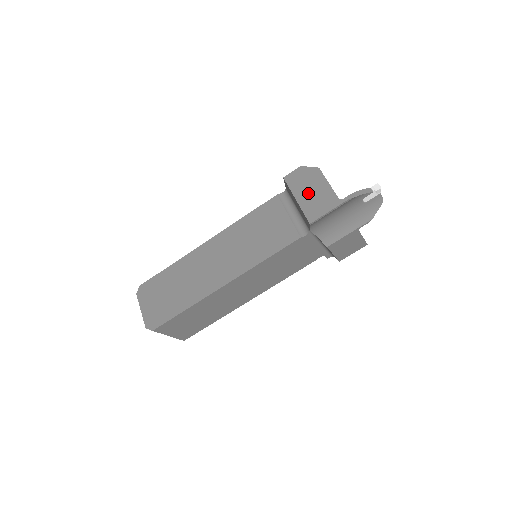
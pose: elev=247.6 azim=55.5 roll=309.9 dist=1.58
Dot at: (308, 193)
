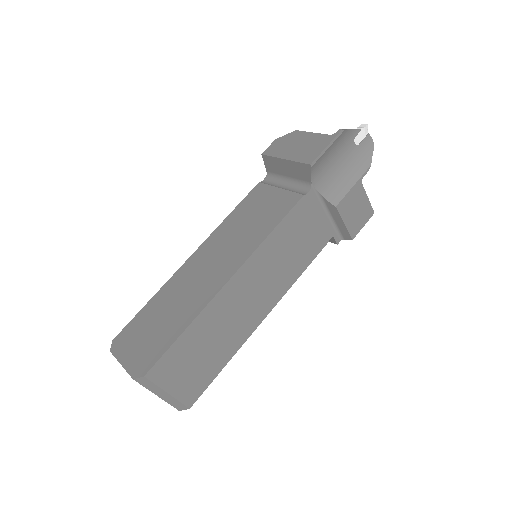
Dot at: (295, 148)
